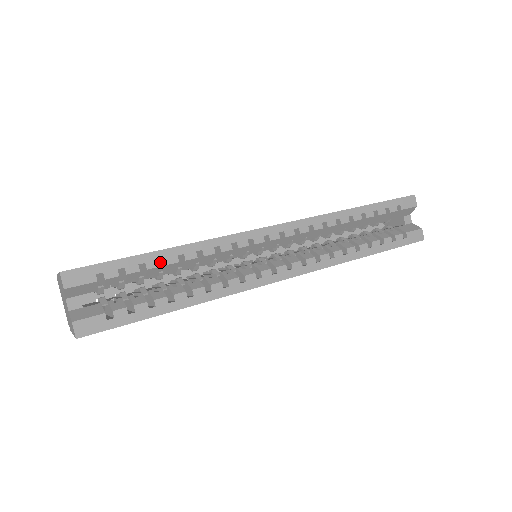
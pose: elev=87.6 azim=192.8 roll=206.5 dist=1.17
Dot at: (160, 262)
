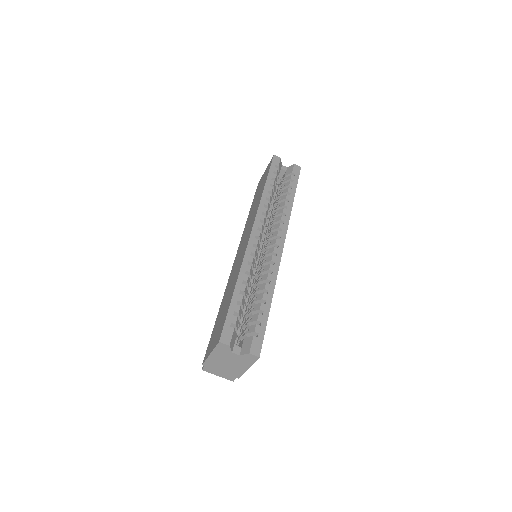
Dot at: occluded
